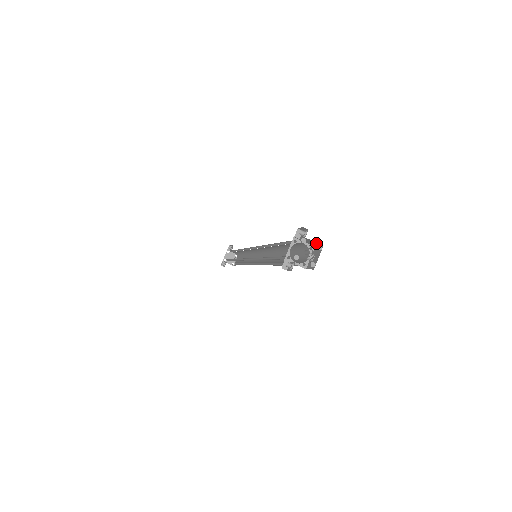
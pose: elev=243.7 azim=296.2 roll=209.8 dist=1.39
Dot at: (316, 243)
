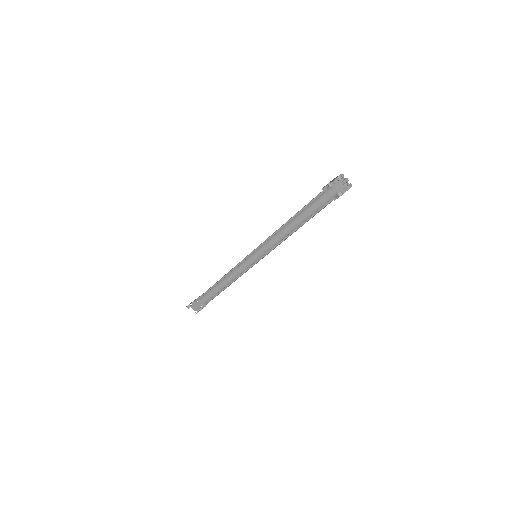
Dot at: occluded
